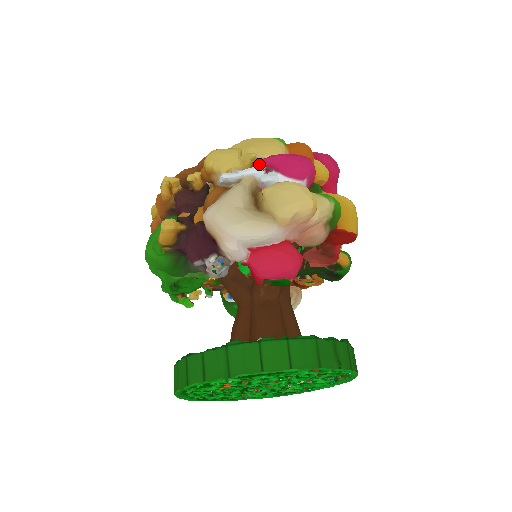
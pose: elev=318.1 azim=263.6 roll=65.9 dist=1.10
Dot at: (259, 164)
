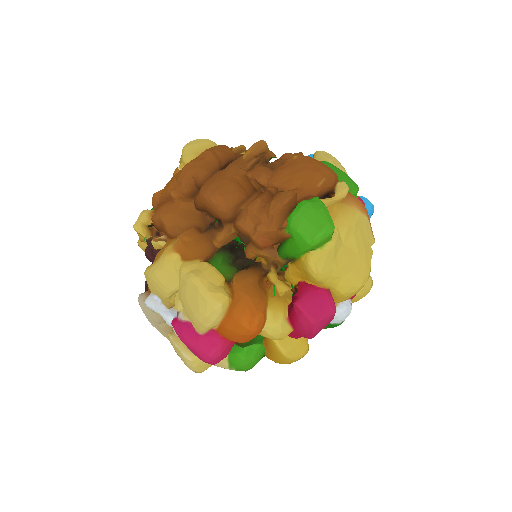
Dot at: (172, 325)
